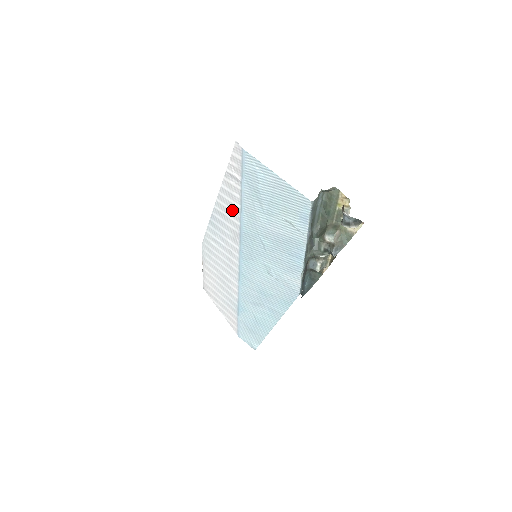
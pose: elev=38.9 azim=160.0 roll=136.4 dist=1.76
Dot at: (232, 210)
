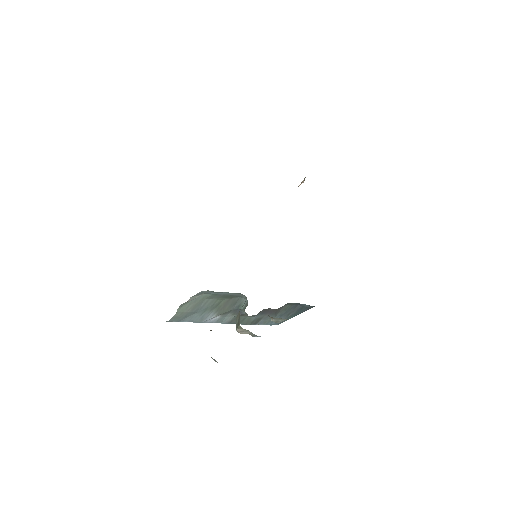
Dot at: occluded
